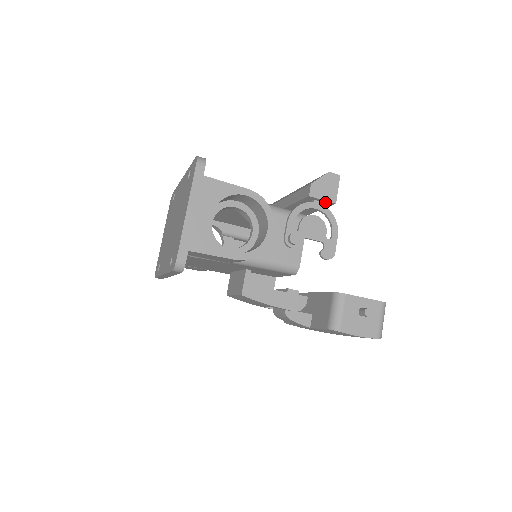
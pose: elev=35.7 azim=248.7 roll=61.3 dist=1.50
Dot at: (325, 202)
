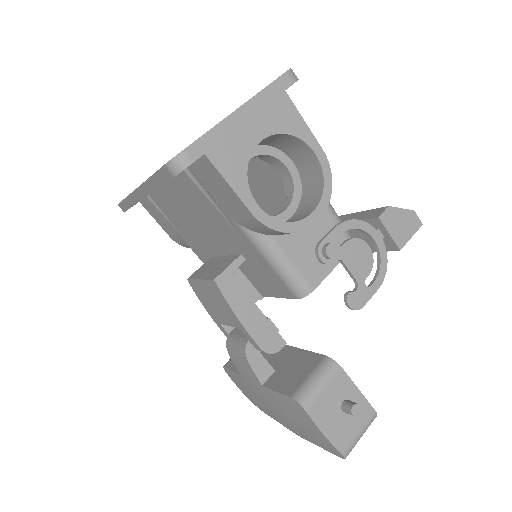
Dot at: (388, 240)
